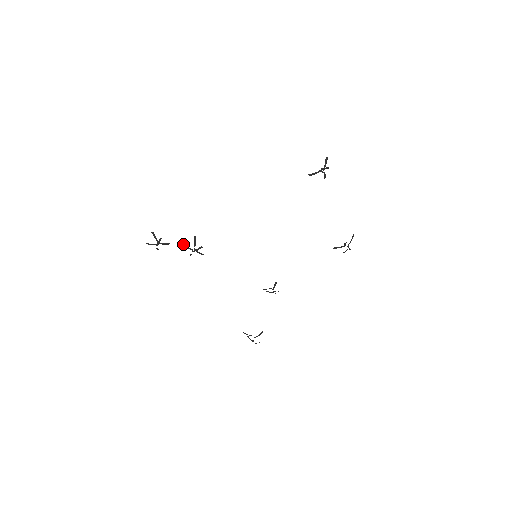
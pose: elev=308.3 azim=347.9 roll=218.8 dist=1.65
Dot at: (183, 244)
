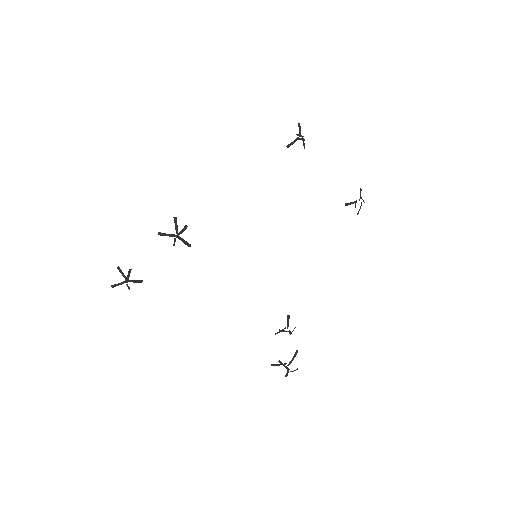
Dot at: (161, 233)
